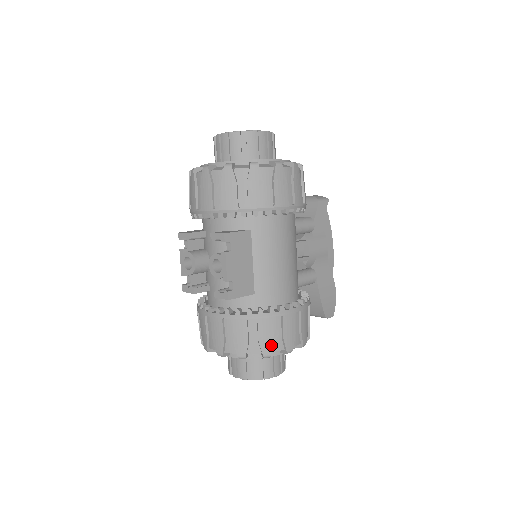
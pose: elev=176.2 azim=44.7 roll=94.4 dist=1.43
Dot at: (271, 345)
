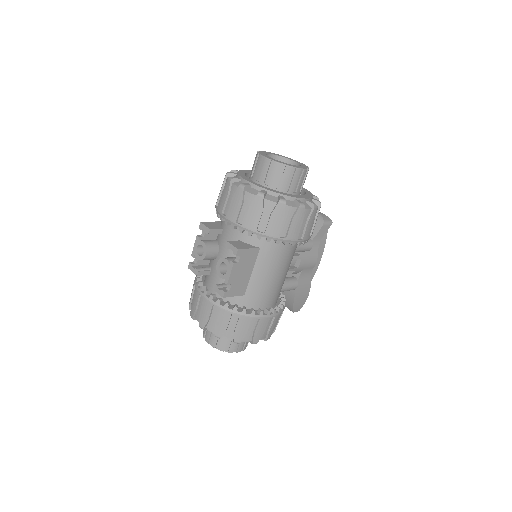
Dot at: (243, 336)
